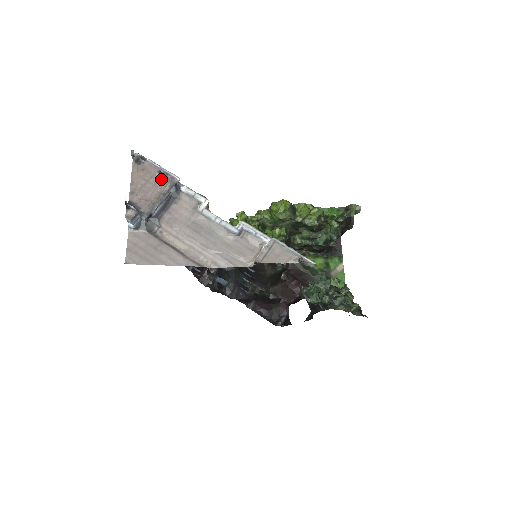
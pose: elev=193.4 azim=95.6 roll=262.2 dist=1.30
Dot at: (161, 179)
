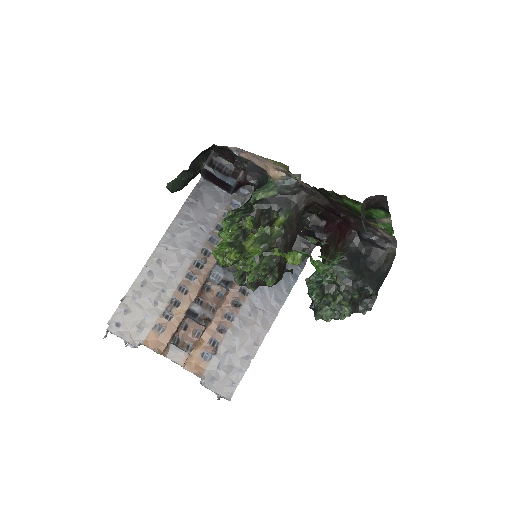
Dot at: occluded
